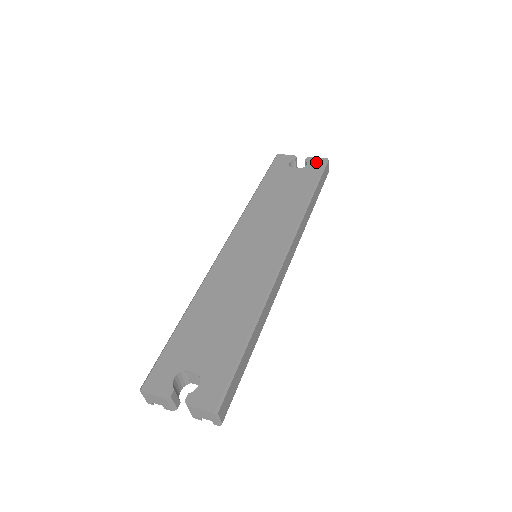
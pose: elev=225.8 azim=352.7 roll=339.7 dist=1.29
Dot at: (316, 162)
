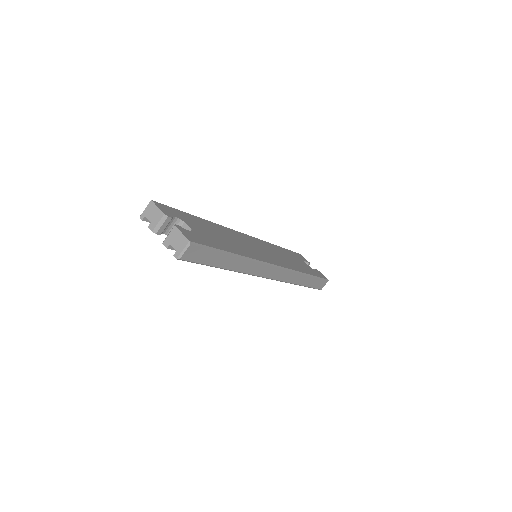
Dot at: (321, 274)
